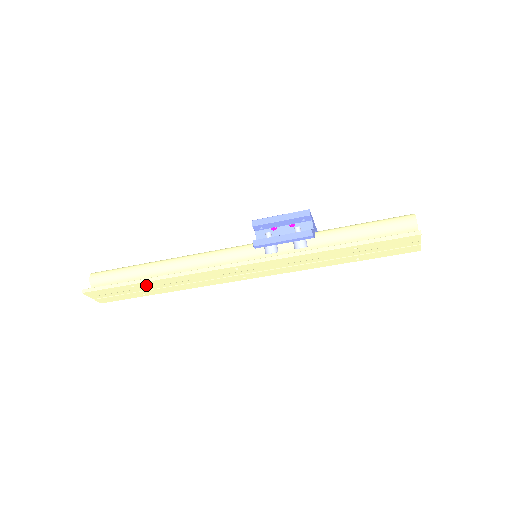
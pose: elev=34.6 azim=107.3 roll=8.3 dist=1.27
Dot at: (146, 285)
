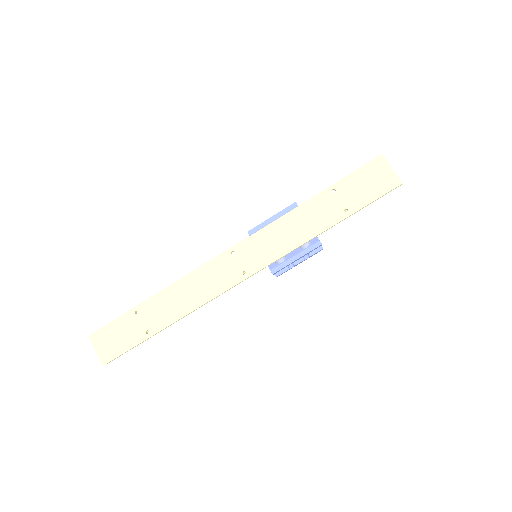
Dot at: (150, 307)
